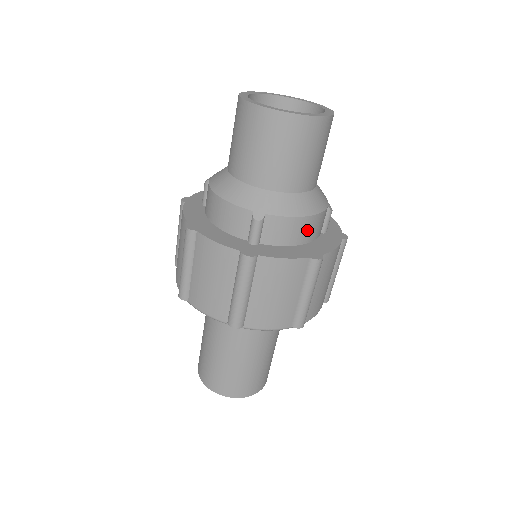
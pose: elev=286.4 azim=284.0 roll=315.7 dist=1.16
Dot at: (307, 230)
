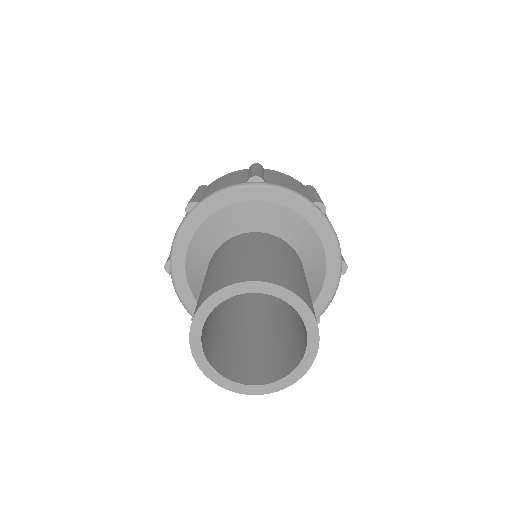
Dot at: occluded
